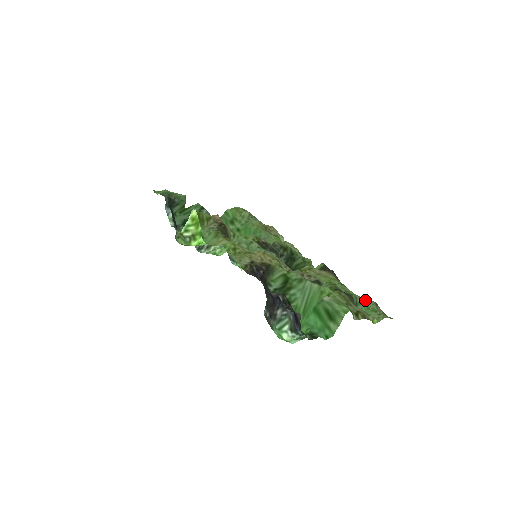
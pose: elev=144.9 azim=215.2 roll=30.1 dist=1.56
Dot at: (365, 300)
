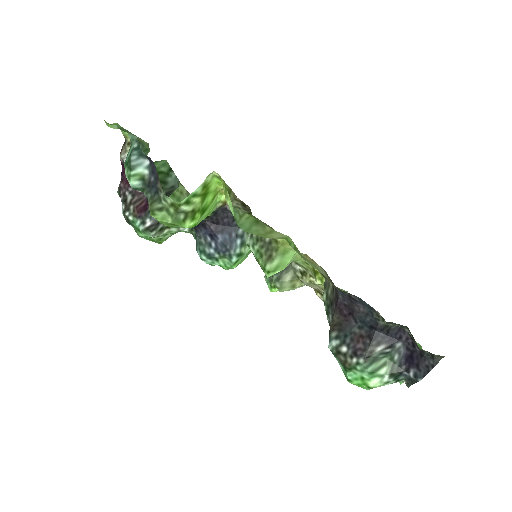
Dot at: occluded
